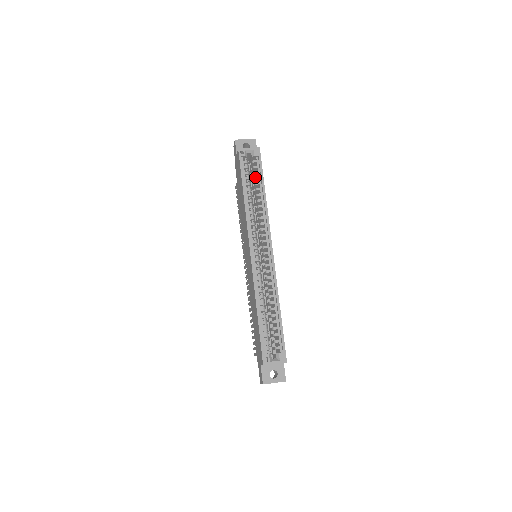
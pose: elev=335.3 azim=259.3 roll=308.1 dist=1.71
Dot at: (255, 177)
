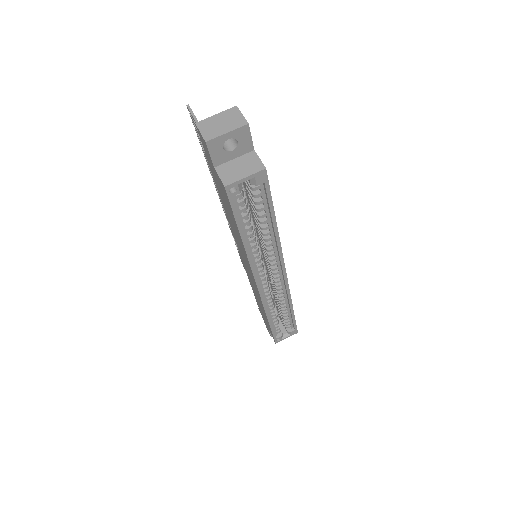
Dot at: (258, 210)
